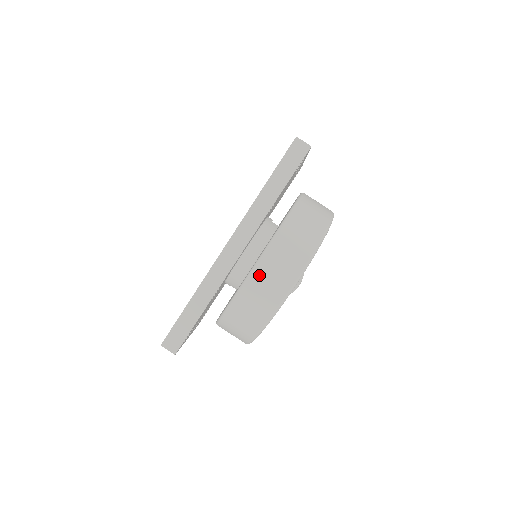
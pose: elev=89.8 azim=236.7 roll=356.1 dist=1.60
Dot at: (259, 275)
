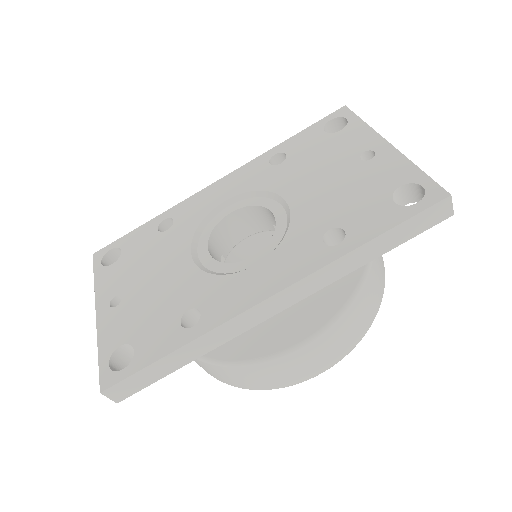
Dot at: (295, 358)
